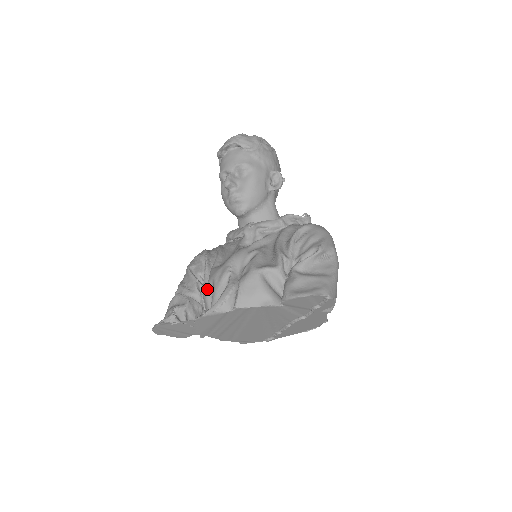
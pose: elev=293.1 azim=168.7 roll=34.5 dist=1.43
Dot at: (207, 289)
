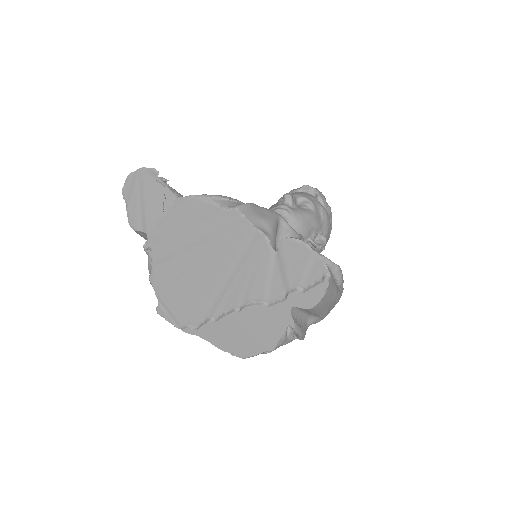
Dot at: occluded
